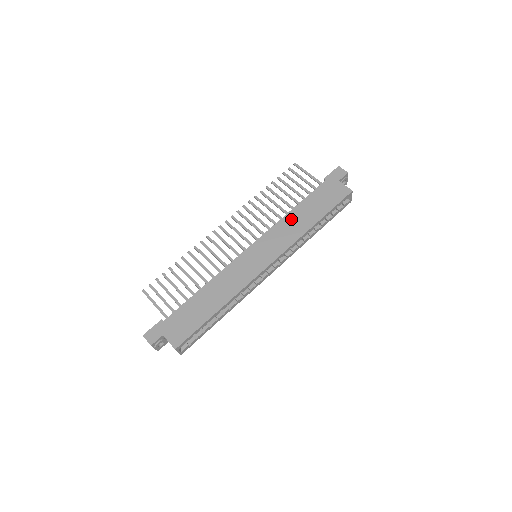
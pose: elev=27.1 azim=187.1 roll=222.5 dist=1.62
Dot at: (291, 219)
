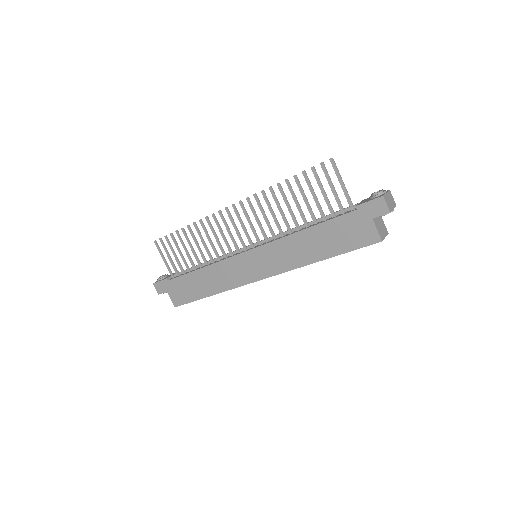
Dot at: (297, 242)
